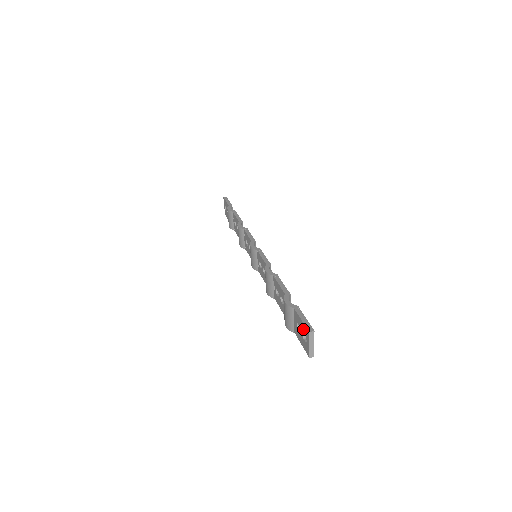
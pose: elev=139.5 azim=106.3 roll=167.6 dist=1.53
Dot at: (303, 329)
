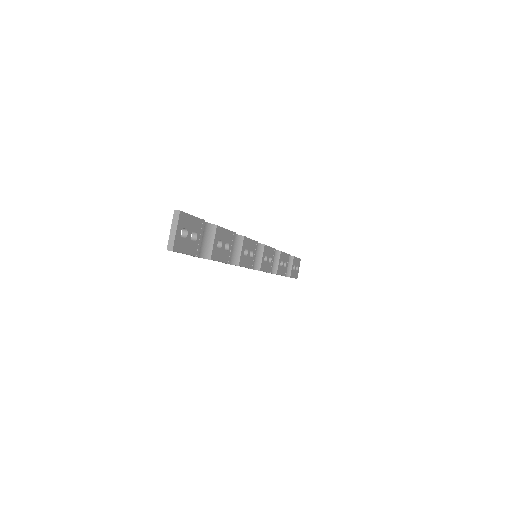
Dot at: occluded
